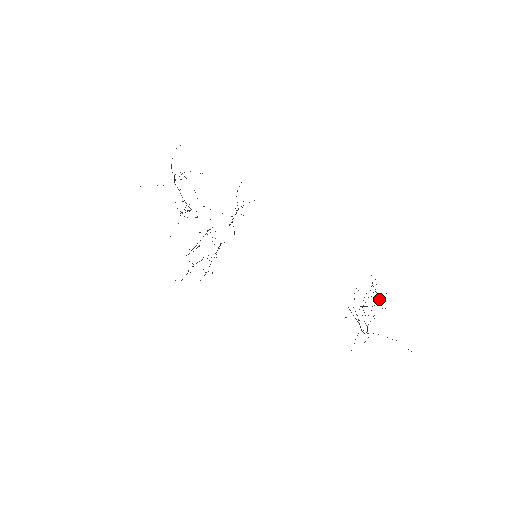
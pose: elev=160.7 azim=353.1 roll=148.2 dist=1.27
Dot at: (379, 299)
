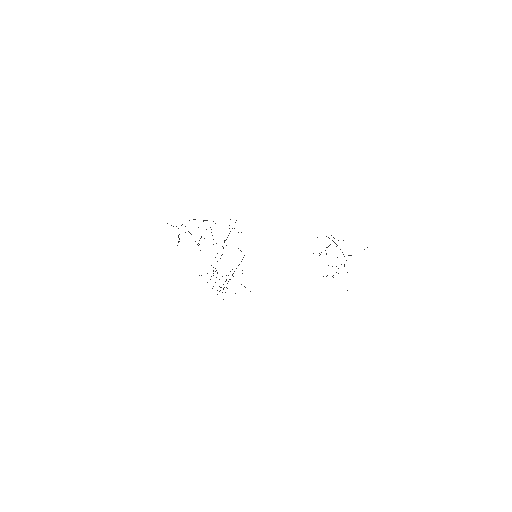
Dot at: occluded
